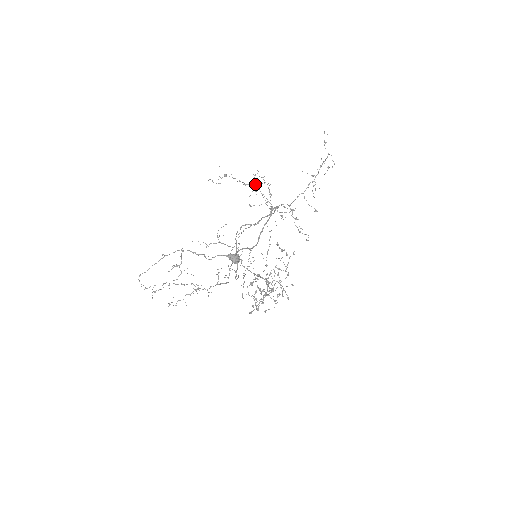
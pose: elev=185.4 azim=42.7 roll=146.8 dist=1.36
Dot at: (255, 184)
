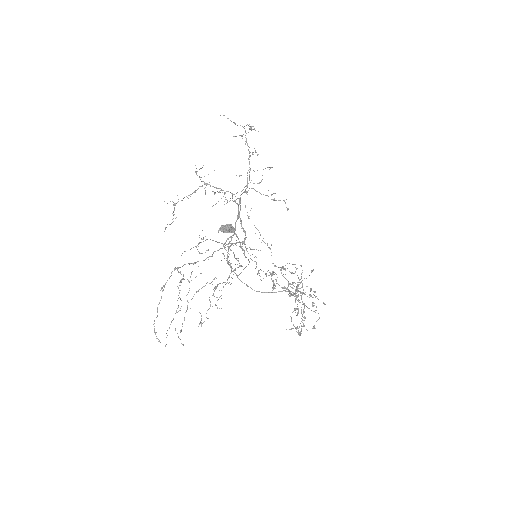
Dot at: (202, 181)
